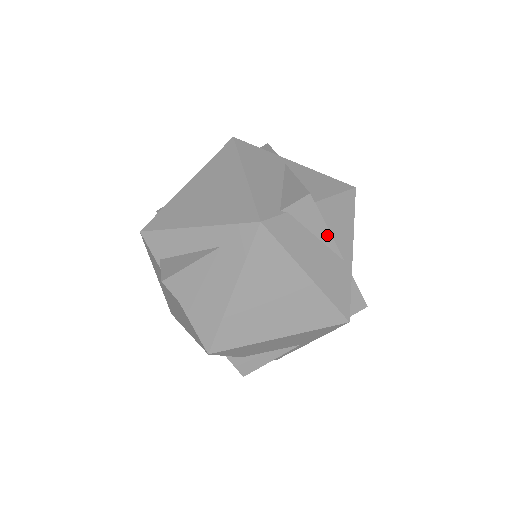
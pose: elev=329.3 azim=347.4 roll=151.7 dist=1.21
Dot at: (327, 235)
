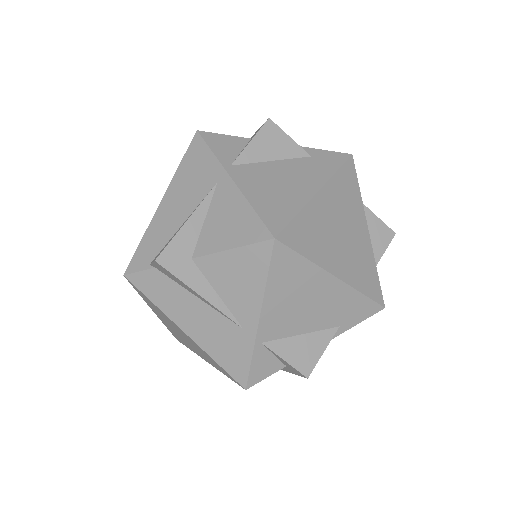
Dot at: (204, 299)
